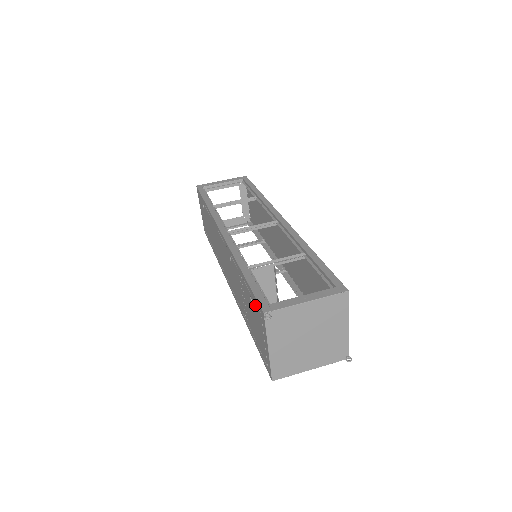
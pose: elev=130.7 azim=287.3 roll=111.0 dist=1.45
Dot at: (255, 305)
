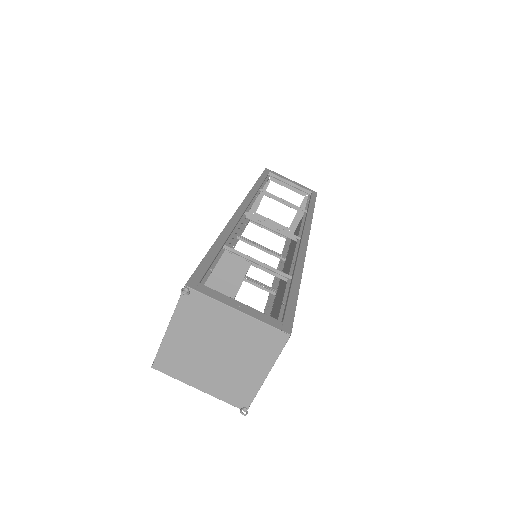
Dot at: occluded
